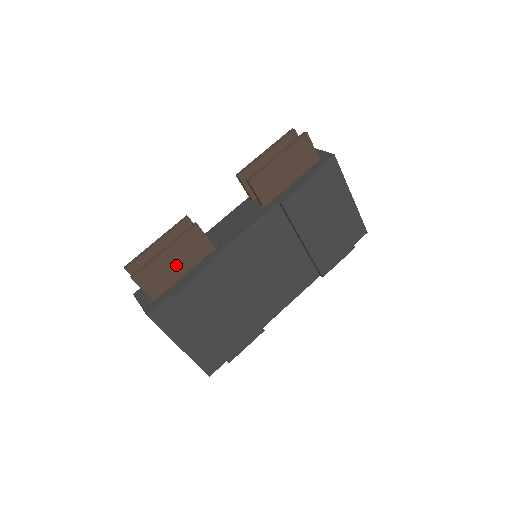
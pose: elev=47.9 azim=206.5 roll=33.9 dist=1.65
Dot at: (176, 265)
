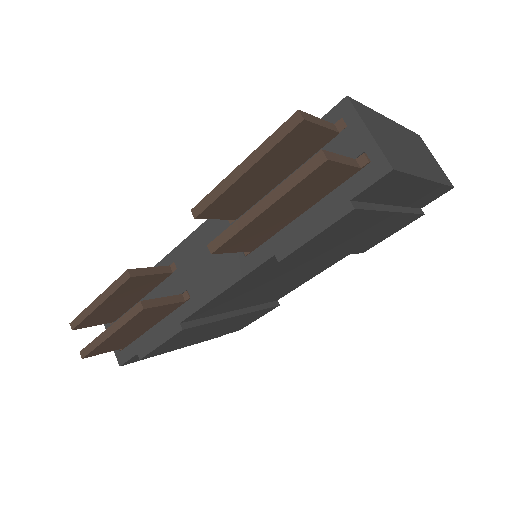
Dot at: (135, 330)
